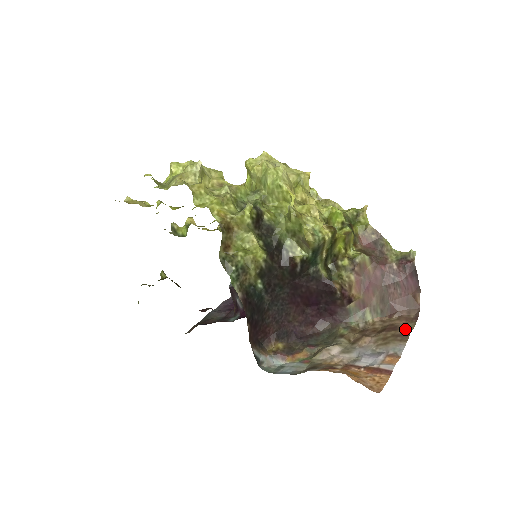
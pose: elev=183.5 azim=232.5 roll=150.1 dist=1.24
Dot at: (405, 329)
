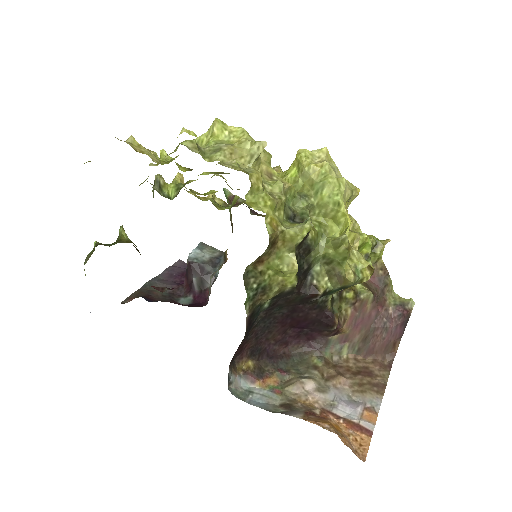
Dot at: (380, 378)
